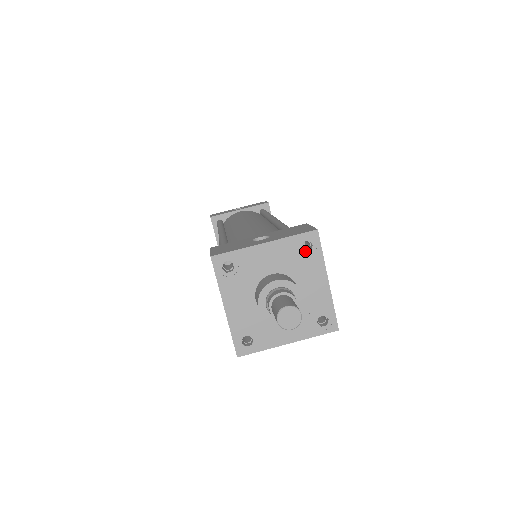
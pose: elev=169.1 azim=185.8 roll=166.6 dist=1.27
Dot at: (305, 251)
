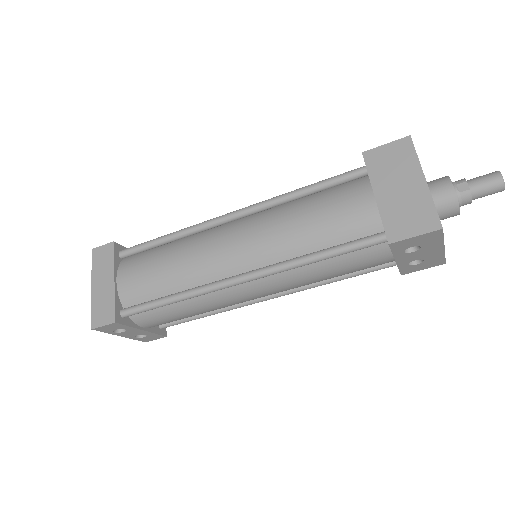
Dot at: occluded
